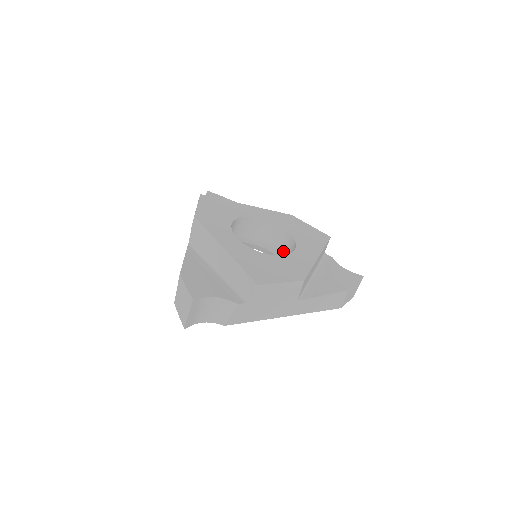
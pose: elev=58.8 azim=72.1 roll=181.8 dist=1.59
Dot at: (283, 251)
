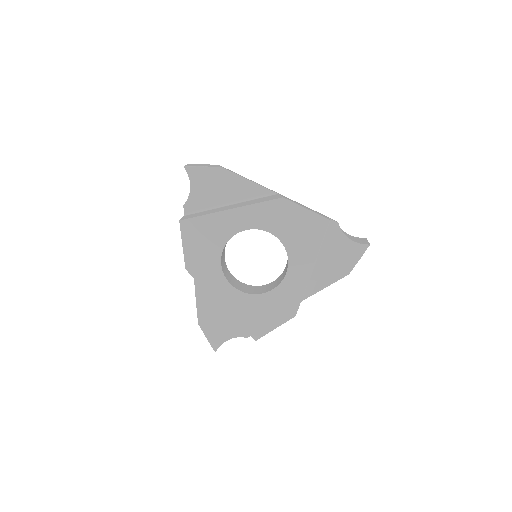
Dot at: occluded
